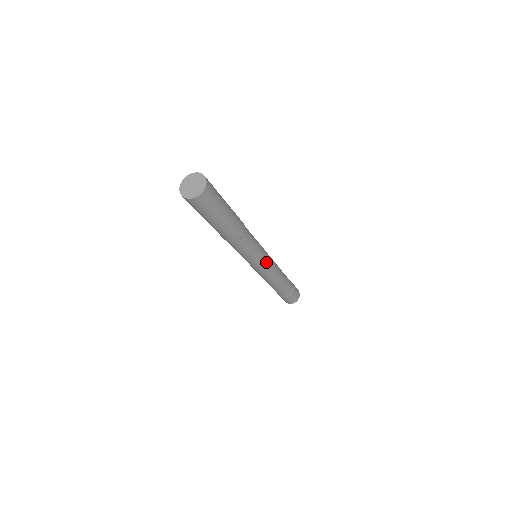
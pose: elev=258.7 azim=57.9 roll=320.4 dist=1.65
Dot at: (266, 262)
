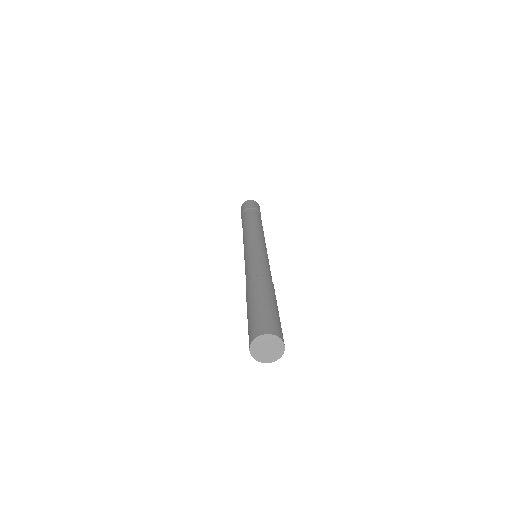
Dot at: occluded
